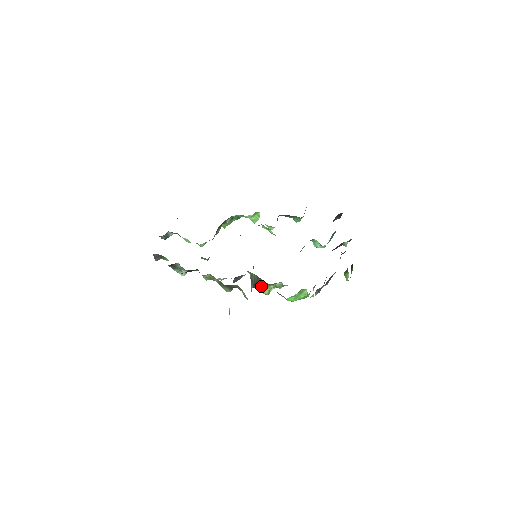
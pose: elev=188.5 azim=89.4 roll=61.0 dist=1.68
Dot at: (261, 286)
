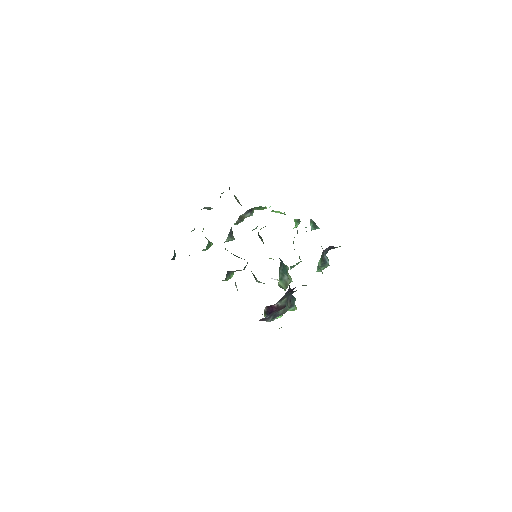
Dot at: (260, 282)
